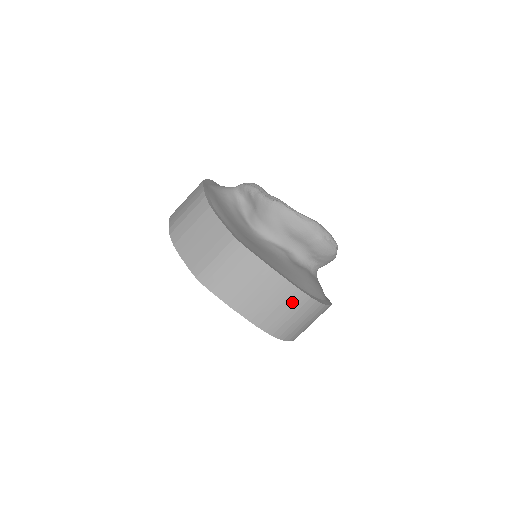
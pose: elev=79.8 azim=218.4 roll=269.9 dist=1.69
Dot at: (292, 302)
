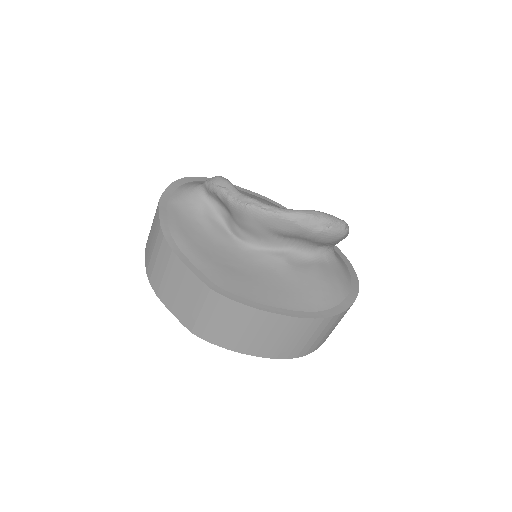
Dot at: (304, 330)
